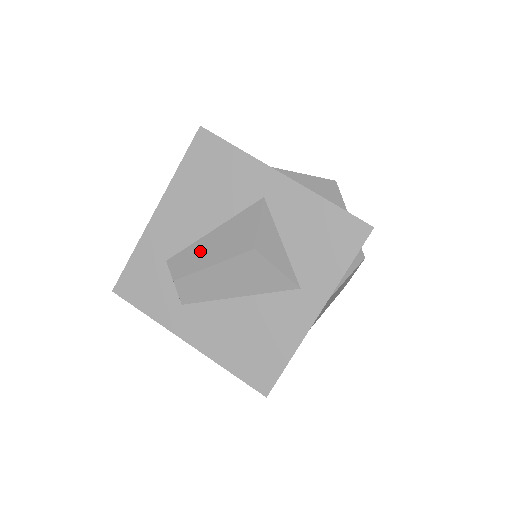
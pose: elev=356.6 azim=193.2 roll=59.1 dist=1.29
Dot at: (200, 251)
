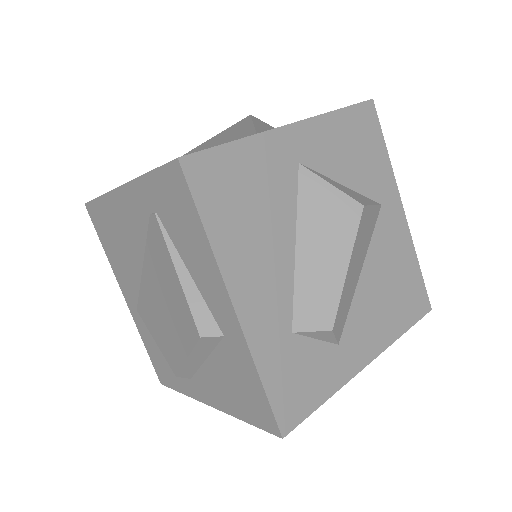
Dot at: (315, 276)
